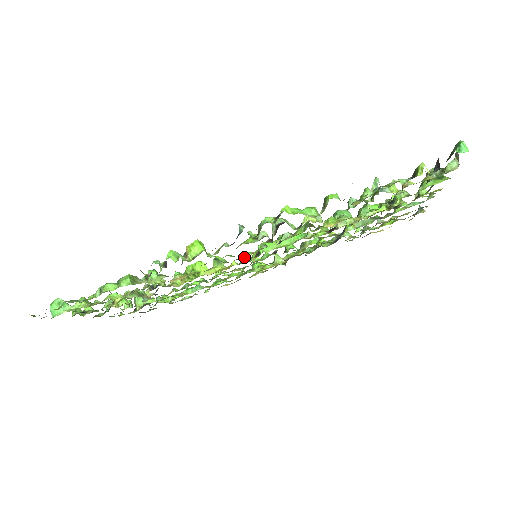
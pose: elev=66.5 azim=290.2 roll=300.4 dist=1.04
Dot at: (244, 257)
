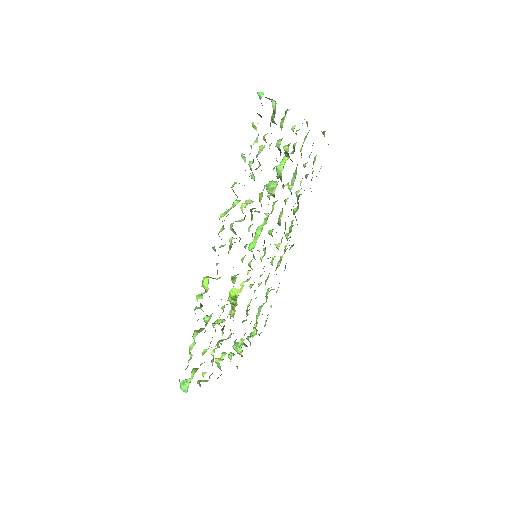
Dot at: occluded
